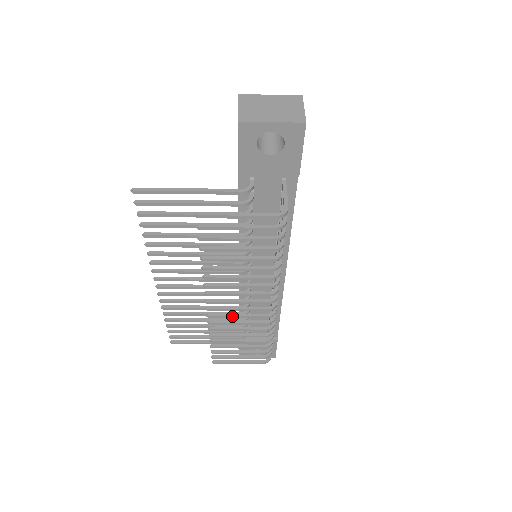
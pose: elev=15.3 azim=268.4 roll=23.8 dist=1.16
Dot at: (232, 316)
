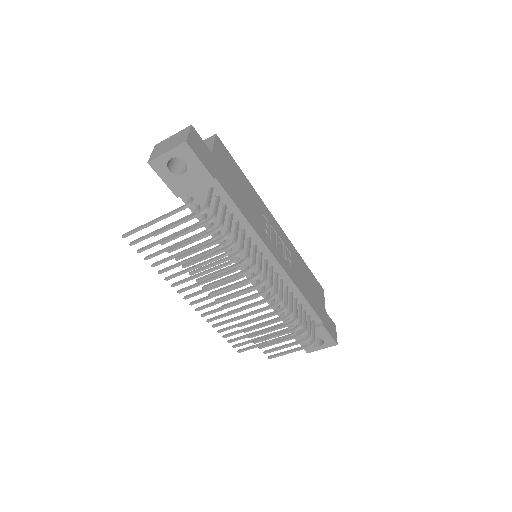
Dot at: (244, 308)
